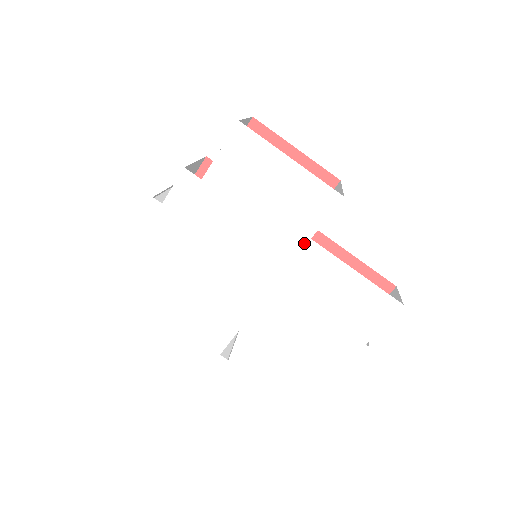
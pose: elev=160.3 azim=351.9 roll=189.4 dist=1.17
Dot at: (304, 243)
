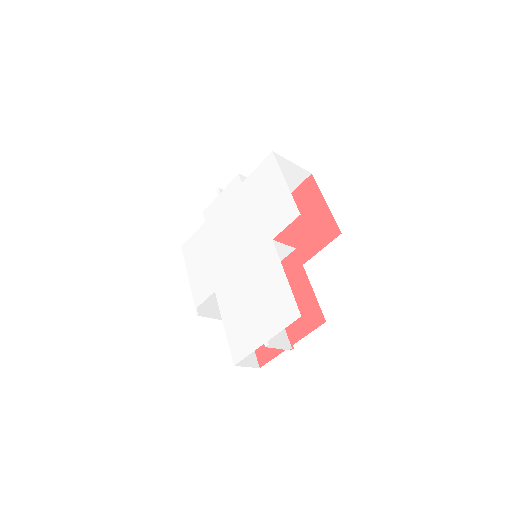
Dot at: (268, 241)
